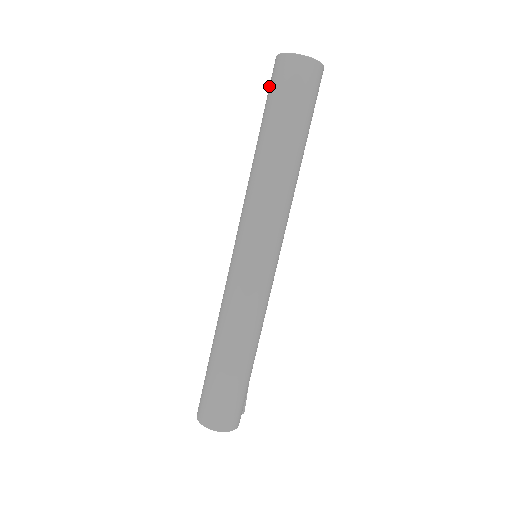
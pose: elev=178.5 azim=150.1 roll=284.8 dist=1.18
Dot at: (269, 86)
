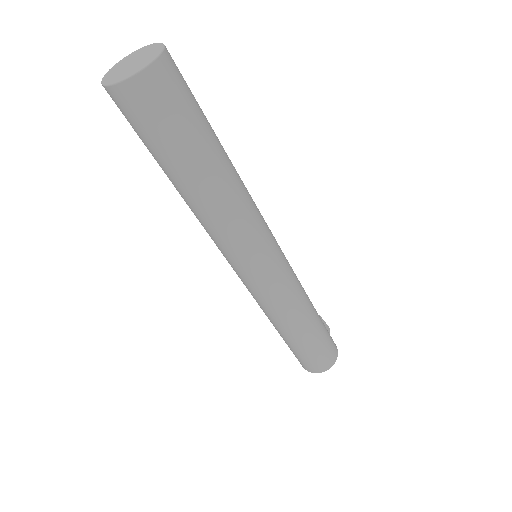
Dot at: occluded
